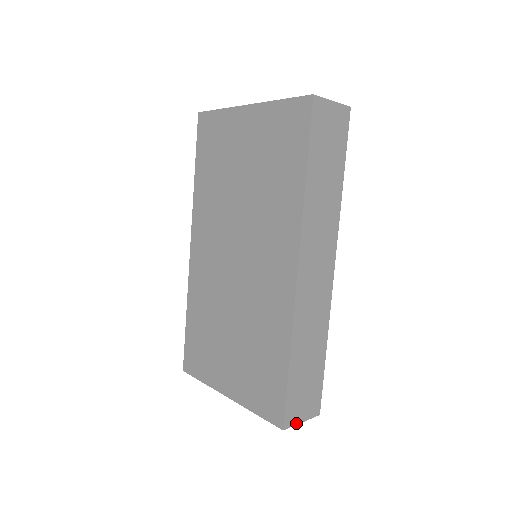
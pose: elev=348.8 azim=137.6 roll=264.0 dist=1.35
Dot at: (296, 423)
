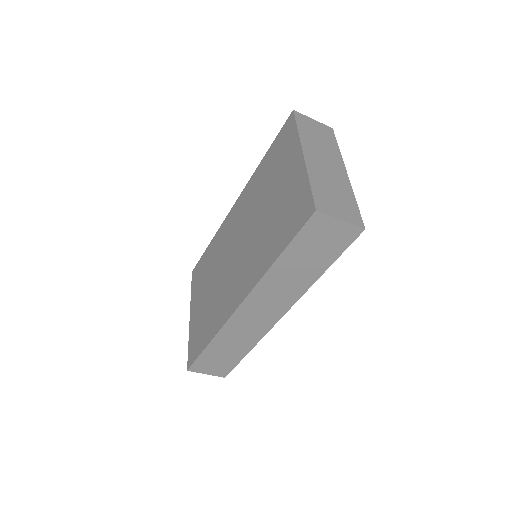
Dot at: (201, 372)
